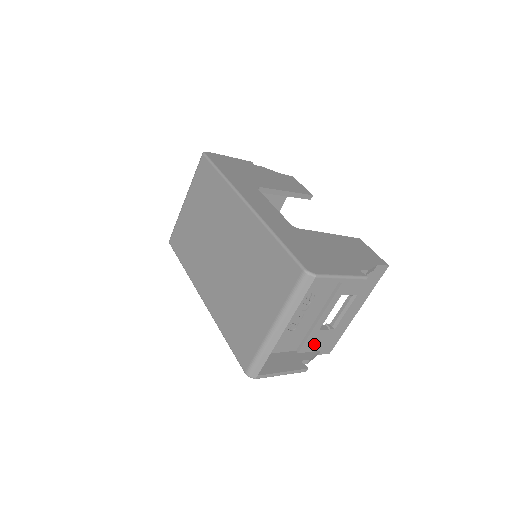
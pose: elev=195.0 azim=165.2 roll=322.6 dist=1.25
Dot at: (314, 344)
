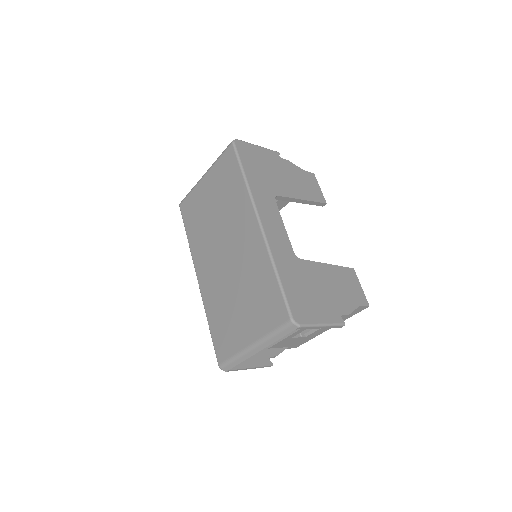
Dot at: (284, 344)
